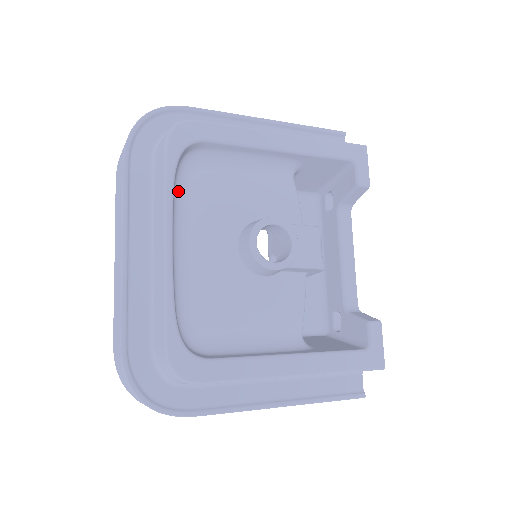
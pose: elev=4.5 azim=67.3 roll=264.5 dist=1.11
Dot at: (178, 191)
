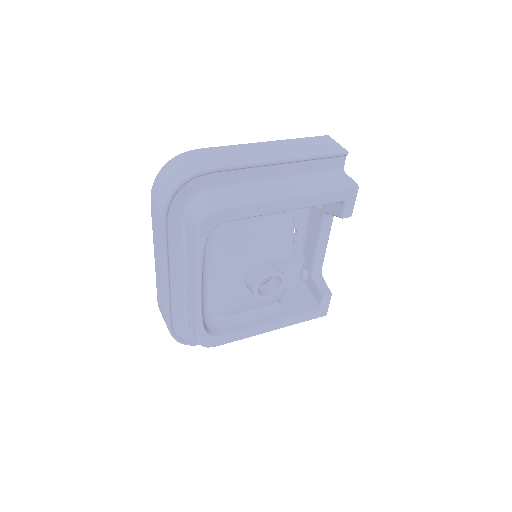
Dot at: (205, 249)
